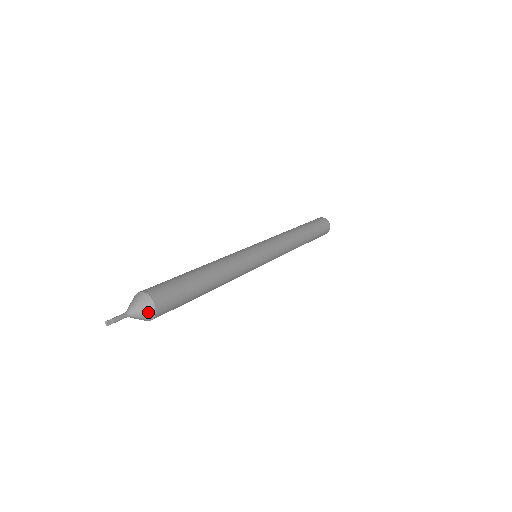
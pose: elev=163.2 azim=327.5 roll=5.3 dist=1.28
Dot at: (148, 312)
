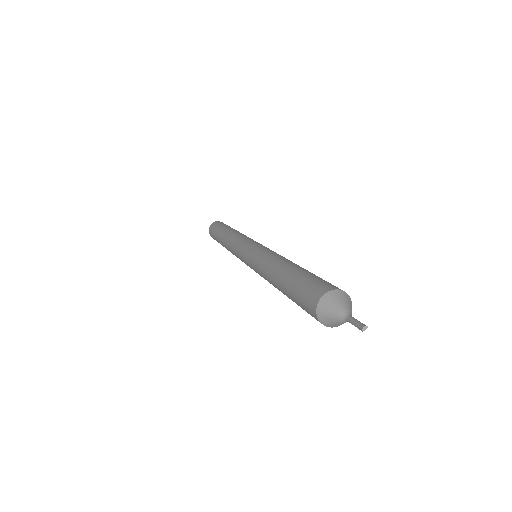
Dot at: occluded
